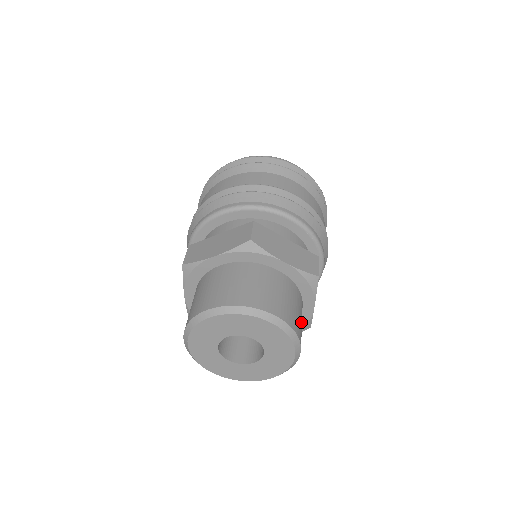
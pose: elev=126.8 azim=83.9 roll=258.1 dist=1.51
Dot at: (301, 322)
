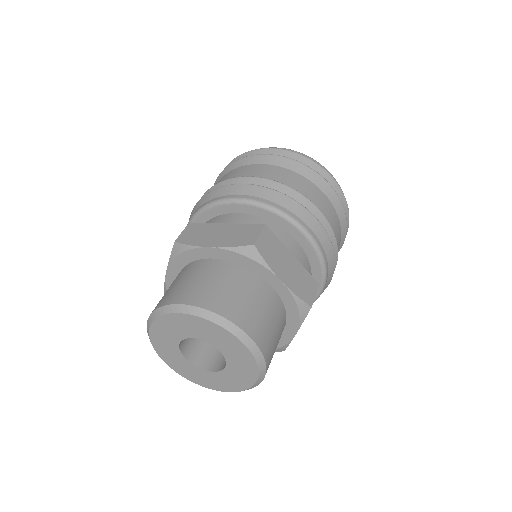
Dot at: (275, 348)
